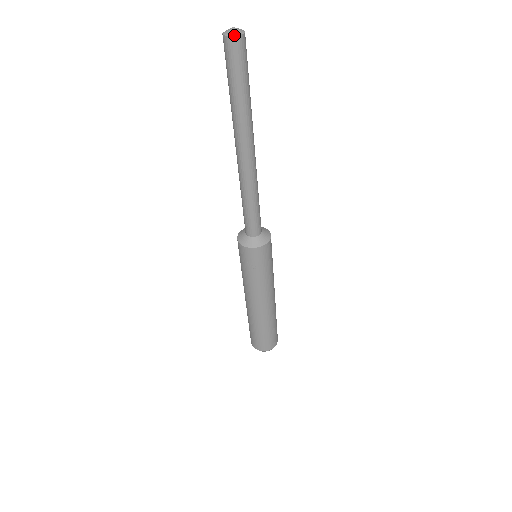
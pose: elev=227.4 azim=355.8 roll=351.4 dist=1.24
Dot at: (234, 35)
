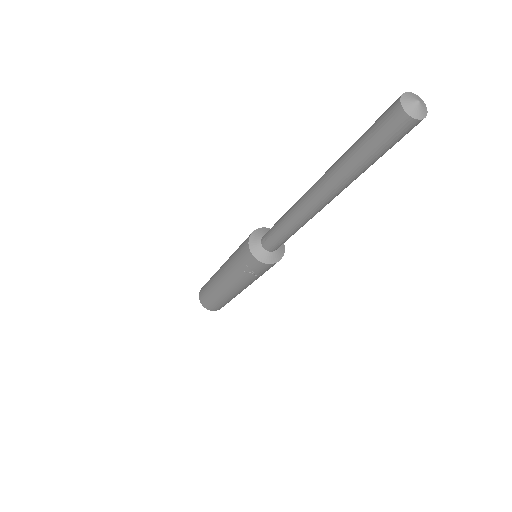
Dot at: (416, 117)
